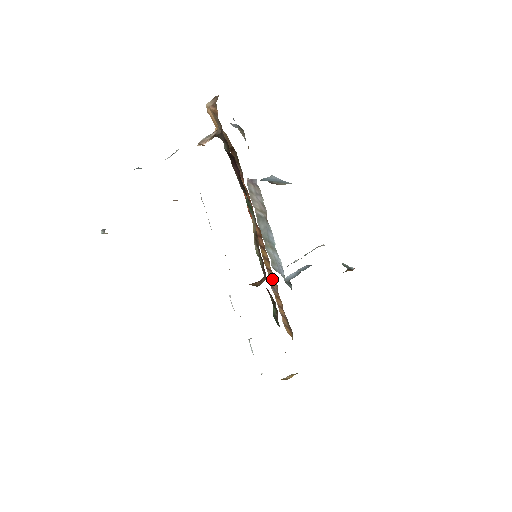
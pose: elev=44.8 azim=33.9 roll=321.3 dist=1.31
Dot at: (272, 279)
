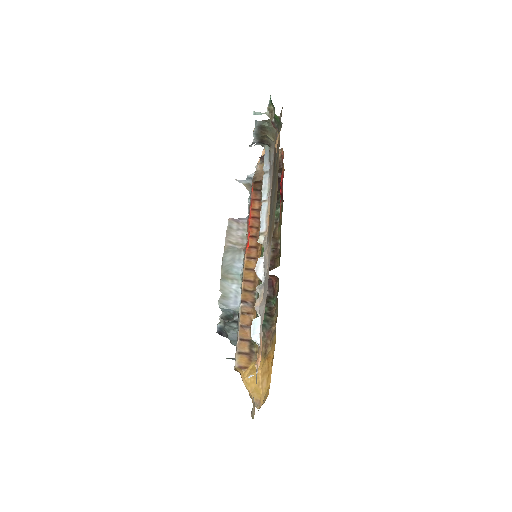
Dot at: (248, 292)
